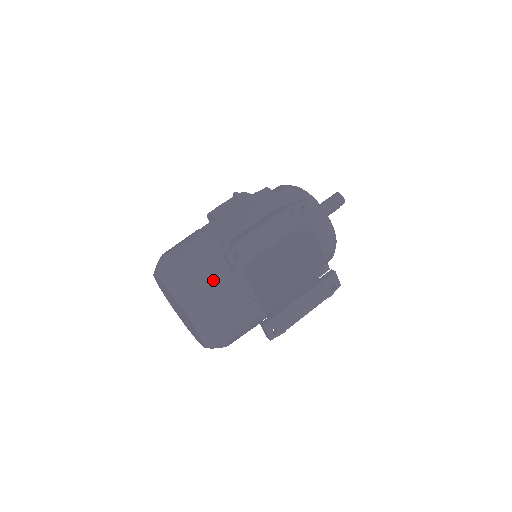
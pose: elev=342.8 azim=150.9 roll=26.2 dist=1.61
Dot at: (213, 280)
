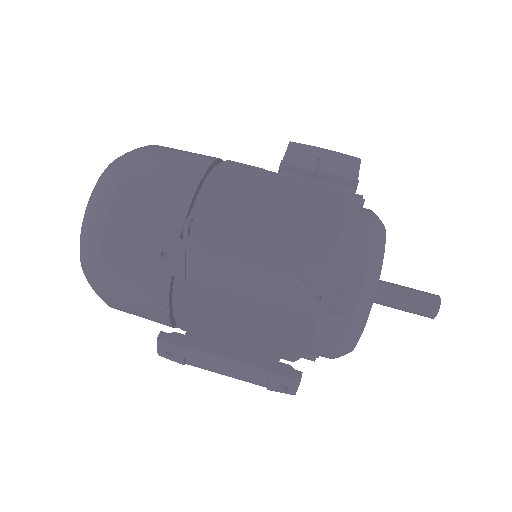
Dot at: (130, 246)
